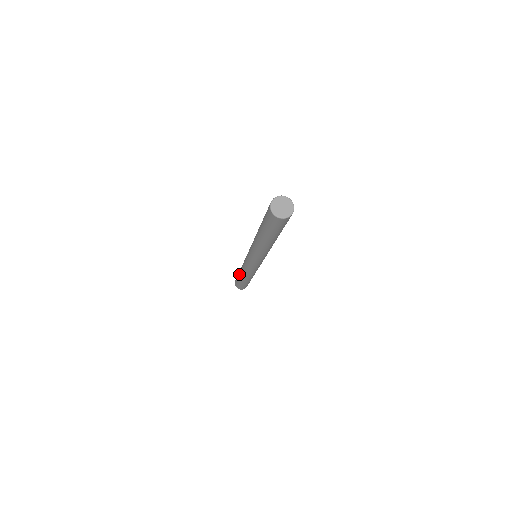
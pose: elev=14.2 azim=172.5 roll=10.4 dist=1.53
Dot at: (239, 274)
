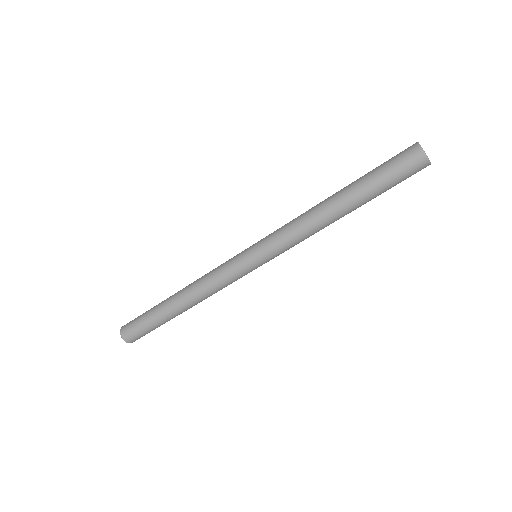
Dot at: occluded
